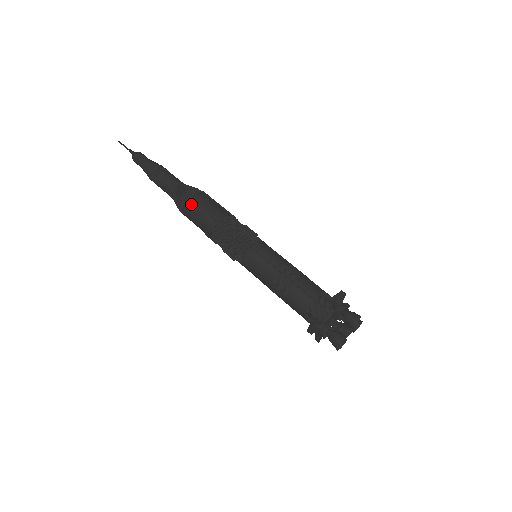
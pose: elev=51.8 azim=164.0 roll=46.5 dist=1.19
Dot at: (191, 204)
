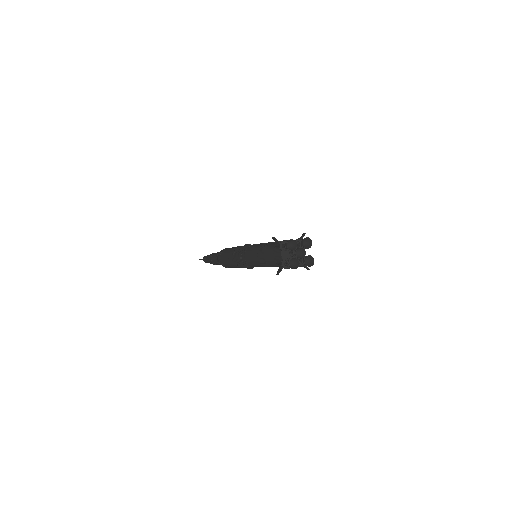
Dot at: (228, 248)
